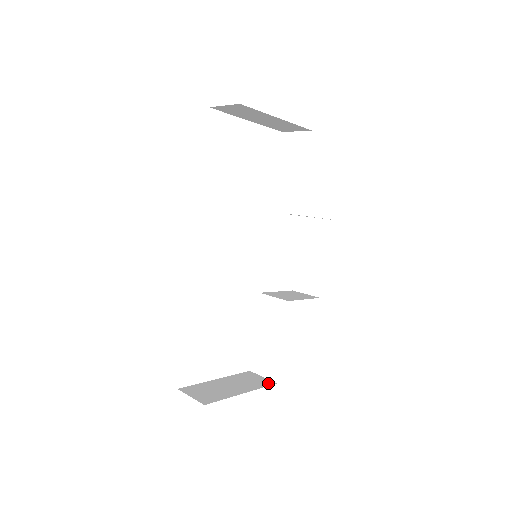
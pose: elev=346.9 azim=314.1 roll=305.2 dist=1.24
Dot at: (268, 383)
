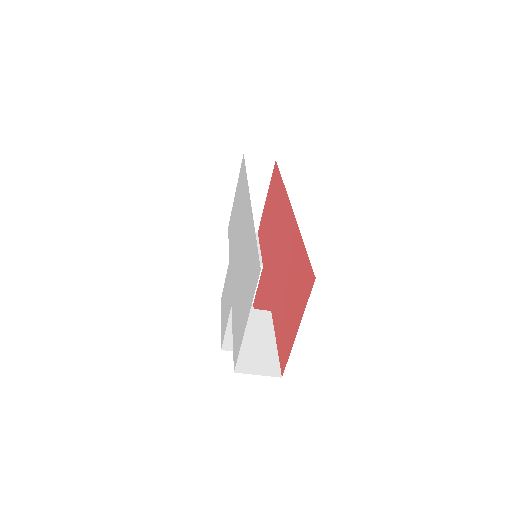
Dot at: occluded
